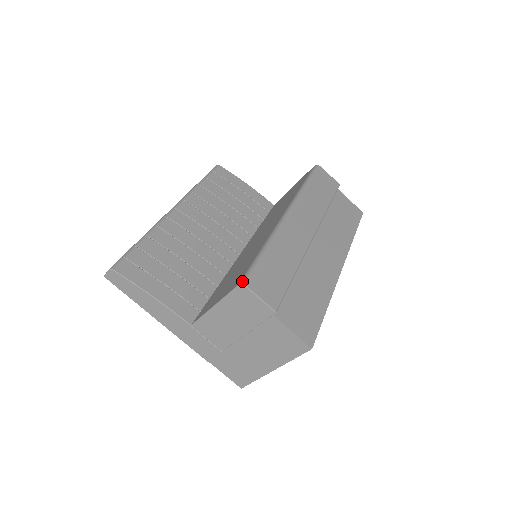
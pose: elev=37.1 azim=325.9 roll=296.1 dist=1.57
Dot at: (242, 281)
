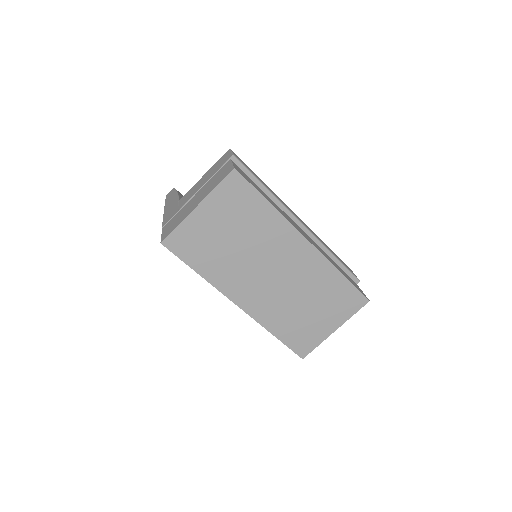
Dot at: occluded
